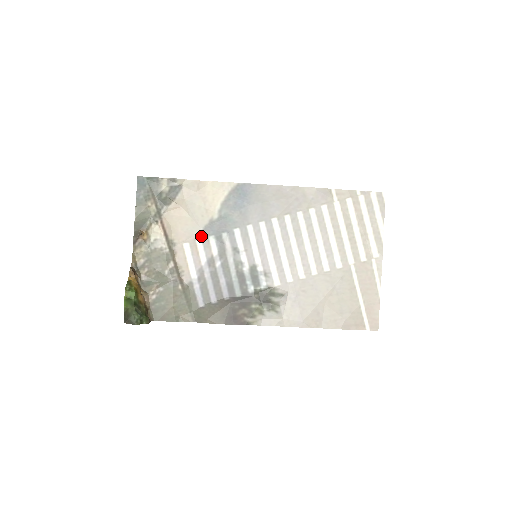
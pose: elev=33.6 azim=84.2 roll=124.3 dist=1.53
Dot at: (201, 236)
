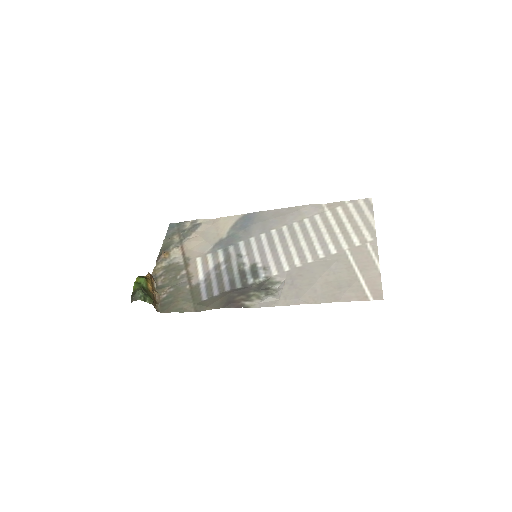
Dot at: (211, 251)
